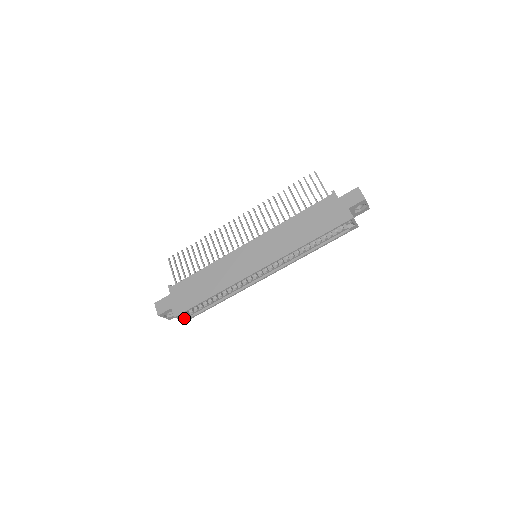
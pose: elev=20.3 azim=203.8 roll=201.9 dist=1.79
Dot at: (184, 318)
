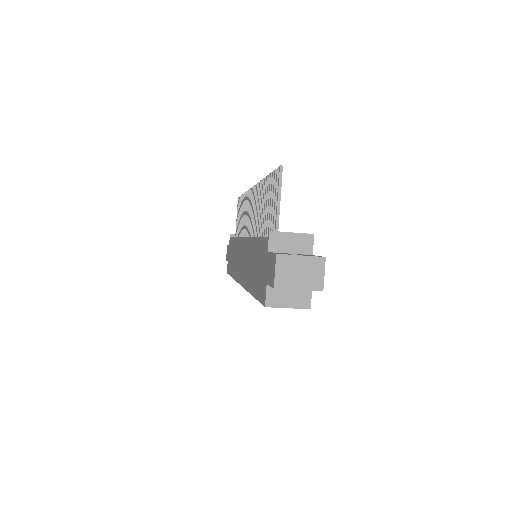
Dot at: occluded
